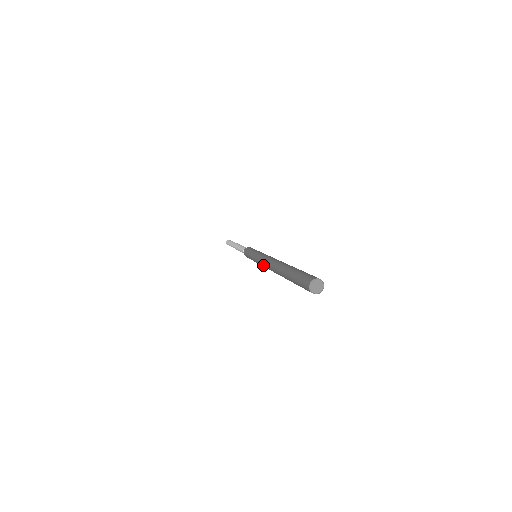
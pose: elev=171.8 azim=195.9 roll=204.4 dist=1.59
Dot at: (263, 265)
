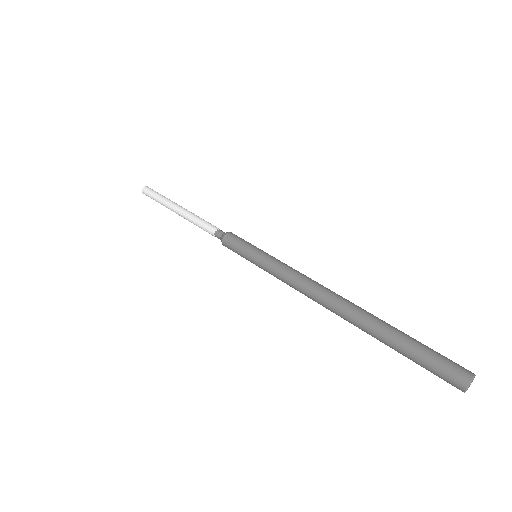
Dot at: (298, 289)
